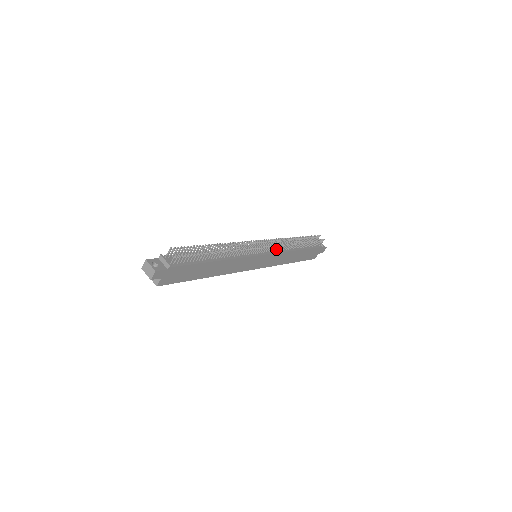
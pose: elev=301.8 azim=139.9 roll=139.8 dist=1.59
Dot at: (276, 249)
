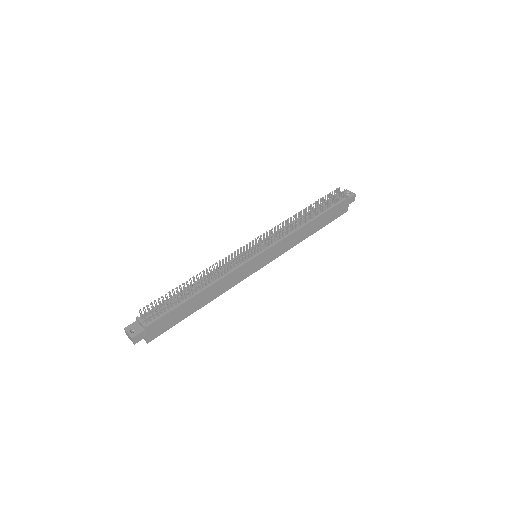
Dot at: (276, 239)
